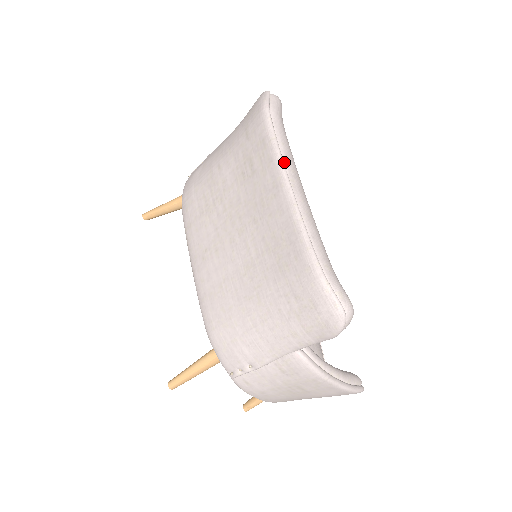
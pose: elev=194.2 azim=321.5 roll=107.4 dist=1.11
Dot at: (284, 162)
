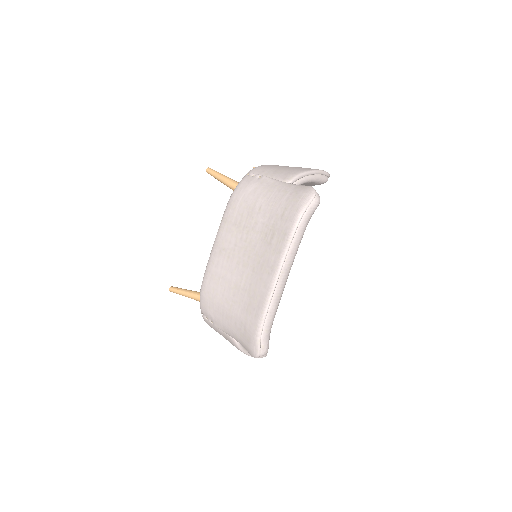
Dot at: (286, 258)
